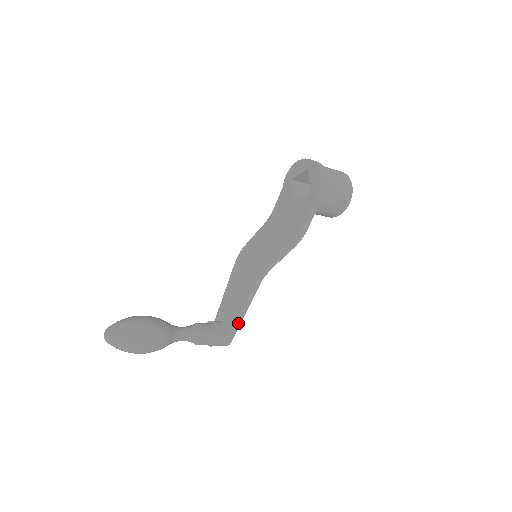
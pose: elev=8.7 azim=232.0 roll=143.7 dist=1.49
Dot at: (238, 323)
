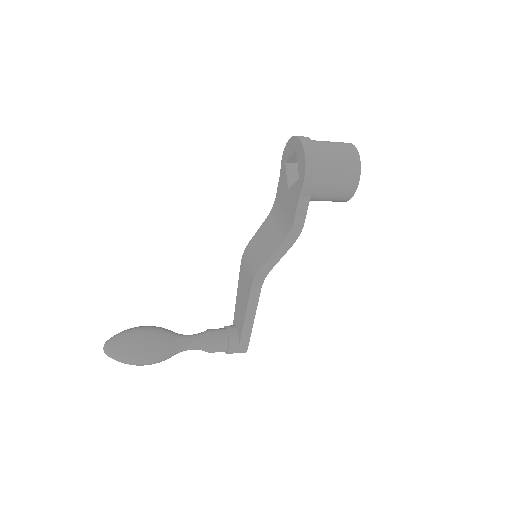
Dot at: (249, 330)
